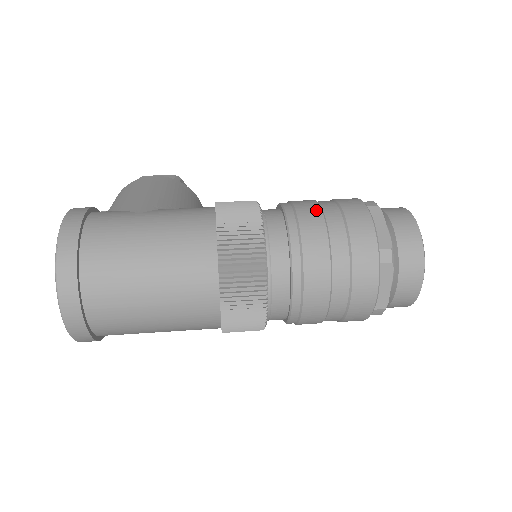
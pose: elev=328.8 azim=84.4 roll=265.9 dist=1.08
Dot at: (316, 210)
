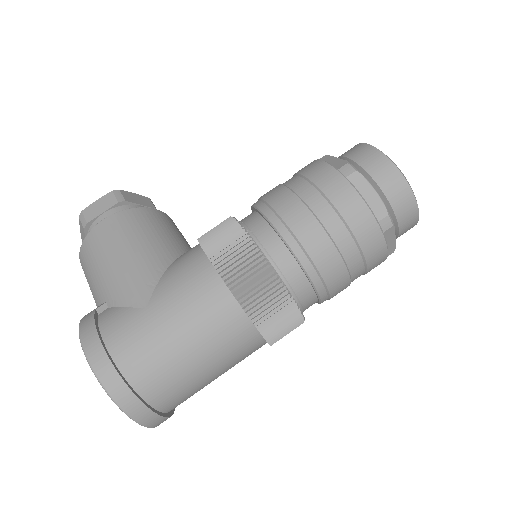
Dot at: (304, 213)
